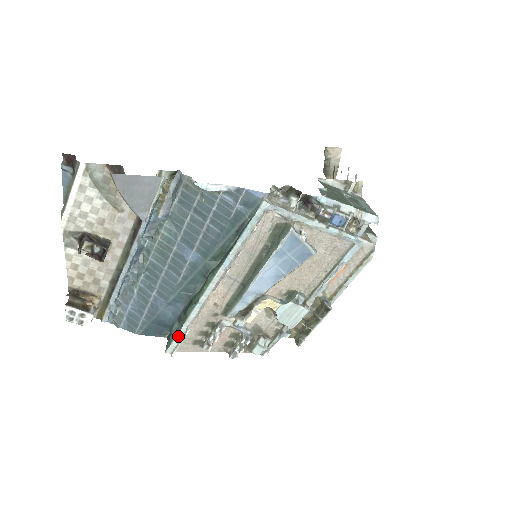
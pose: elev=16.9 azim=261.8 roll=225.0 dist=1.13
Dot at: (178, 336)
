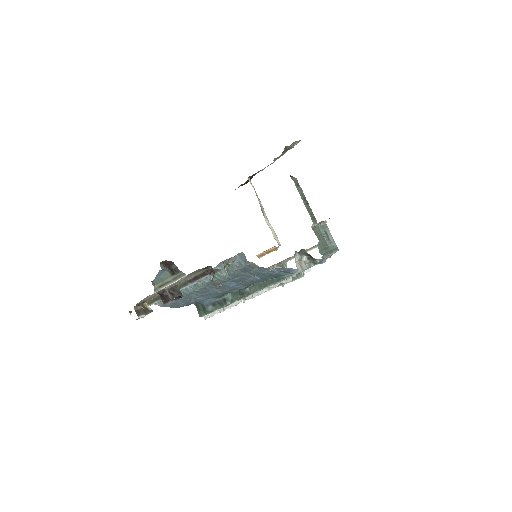
Dot at: (212, 312)
